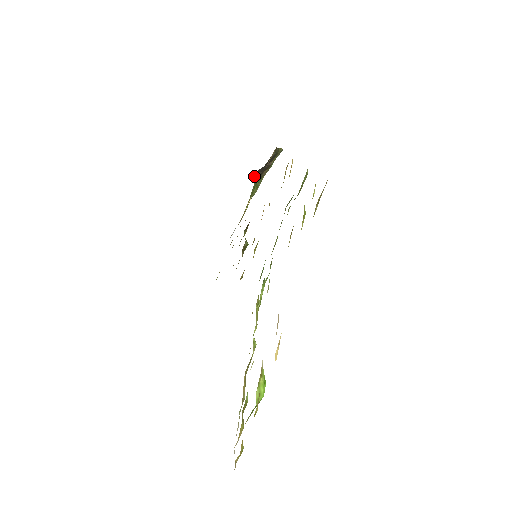
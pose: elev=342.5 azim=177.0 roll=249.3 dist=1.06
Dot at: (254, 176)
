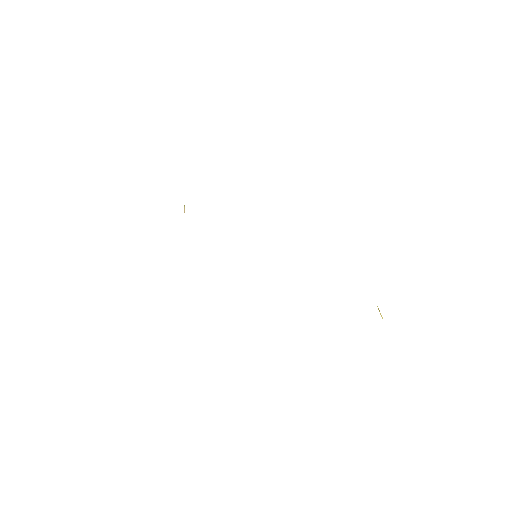
Dot at: occluded
